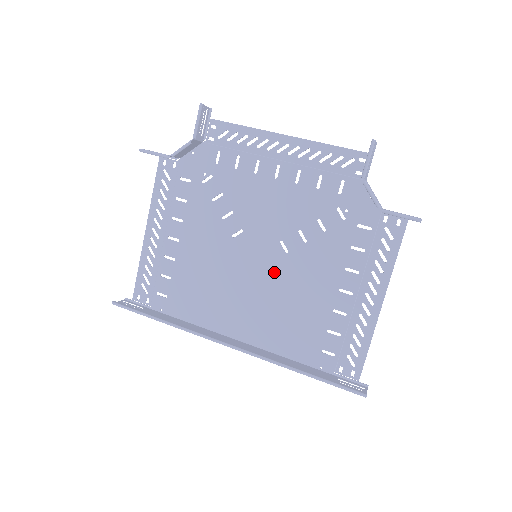
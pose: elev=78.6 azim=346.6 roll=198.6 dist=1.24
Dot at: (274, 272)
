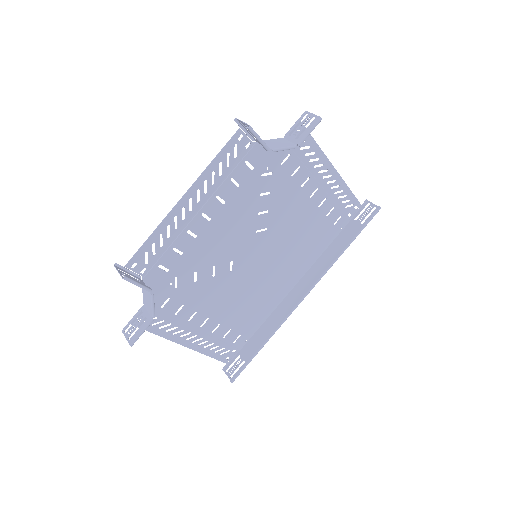
Dot at: (273, 244)
